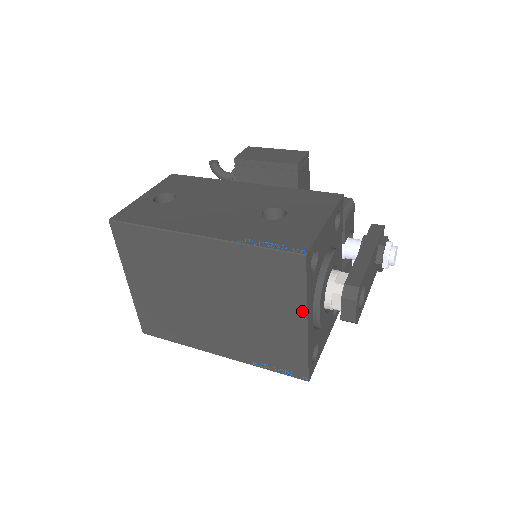
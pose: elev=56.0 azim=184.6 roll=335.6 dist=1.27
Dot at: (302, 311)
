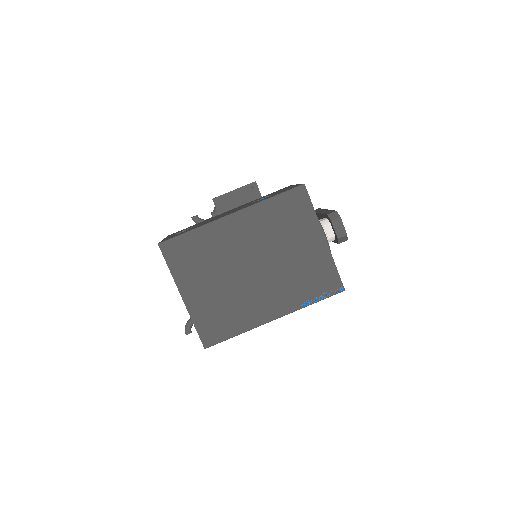
Dot at: (318, 228)
